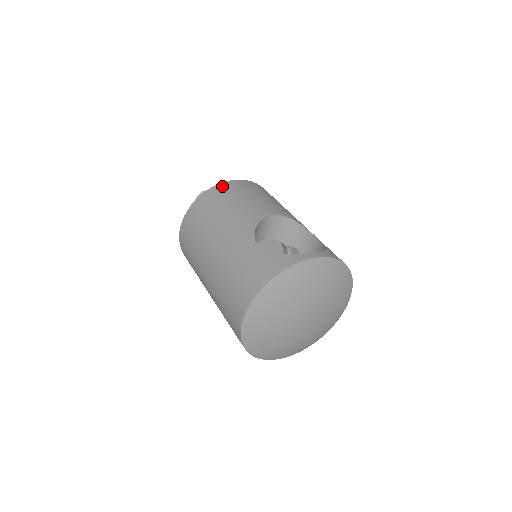
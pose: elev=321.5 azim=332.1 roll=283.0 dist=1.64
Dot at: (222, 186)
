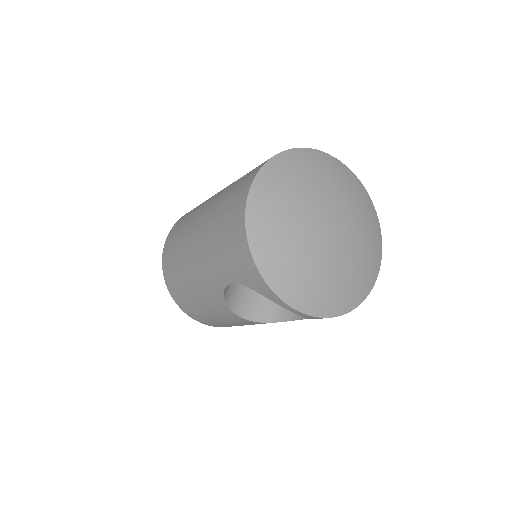
Dot at: occluded
